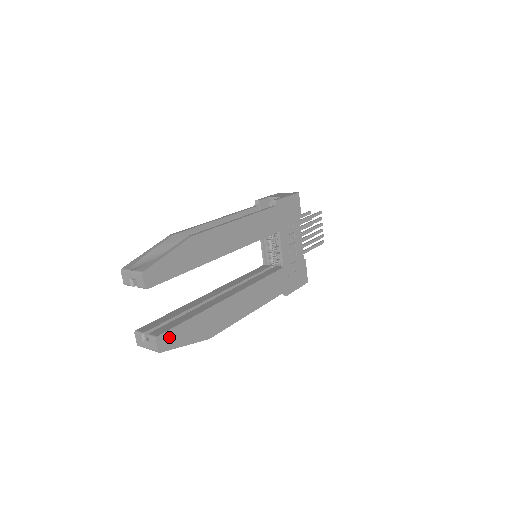
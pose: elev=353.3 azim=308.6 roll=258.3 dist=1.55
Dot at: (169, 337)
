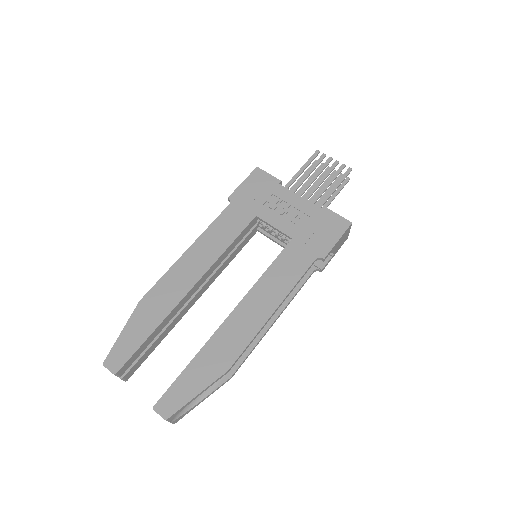
Dot at: (170, 399)
